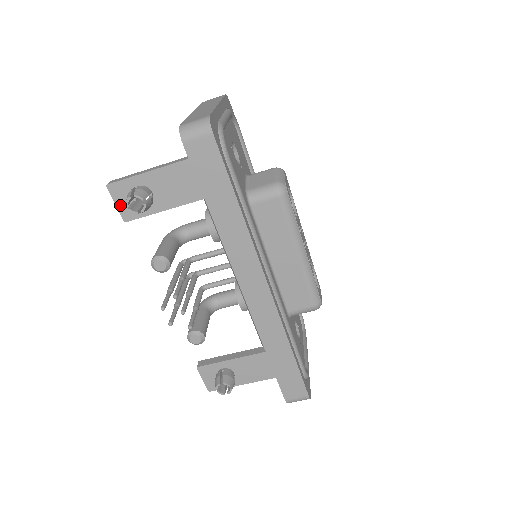
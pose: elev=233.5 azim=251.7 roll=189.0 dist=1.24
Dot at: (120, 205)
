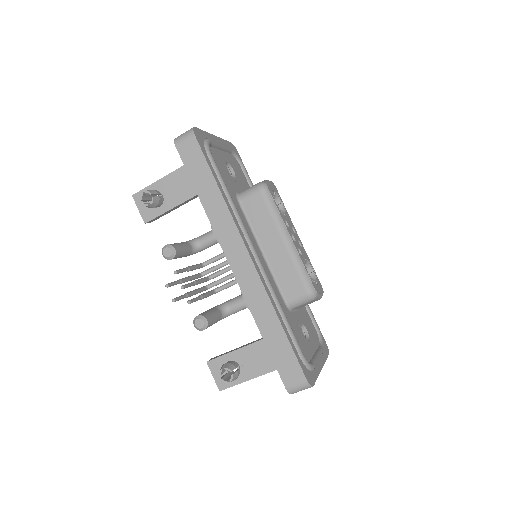
Dot at: (142, 210)
